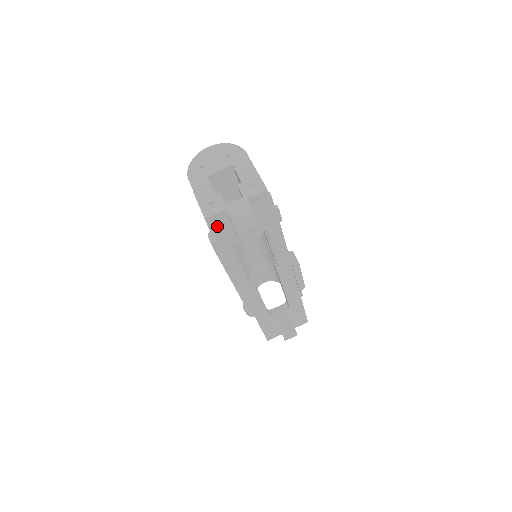
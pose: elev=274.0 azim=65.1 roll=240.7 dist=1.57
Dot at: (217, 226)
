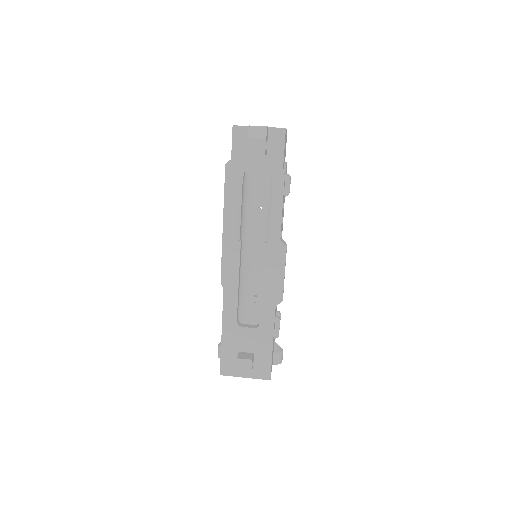
Dot at: (238, 141)
